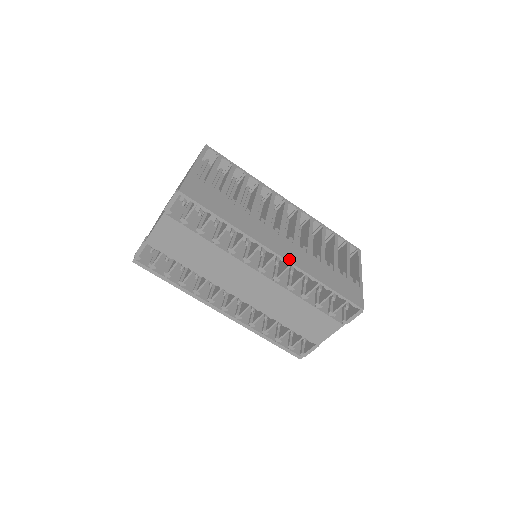
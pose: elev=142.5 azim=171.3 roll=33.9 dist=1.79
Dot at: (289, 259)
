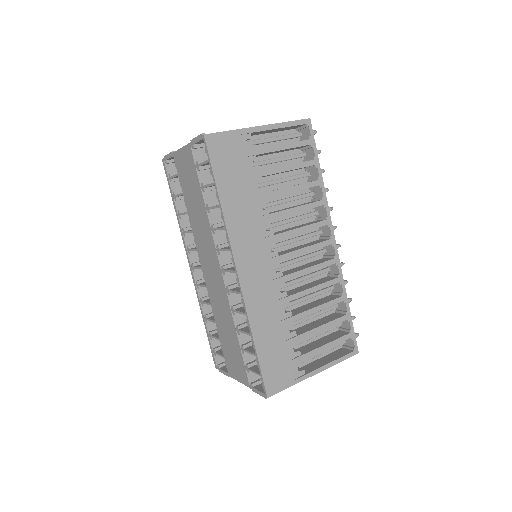
Dot at: (245, 287)
